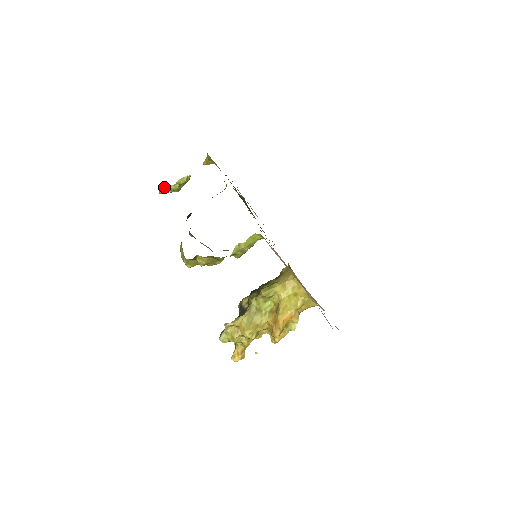
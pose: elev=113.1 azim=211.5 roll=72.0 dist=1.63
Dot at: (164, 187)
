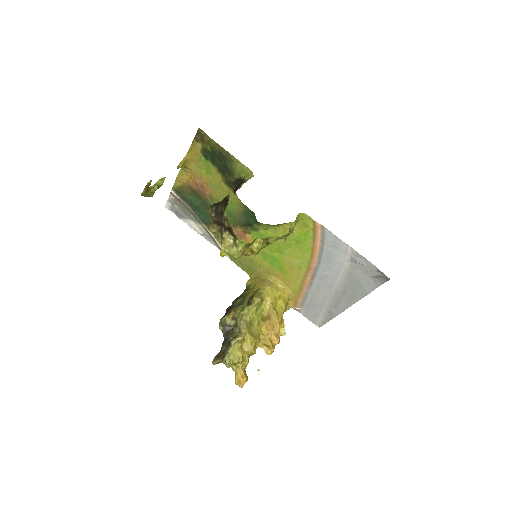
Dot at: occluded
